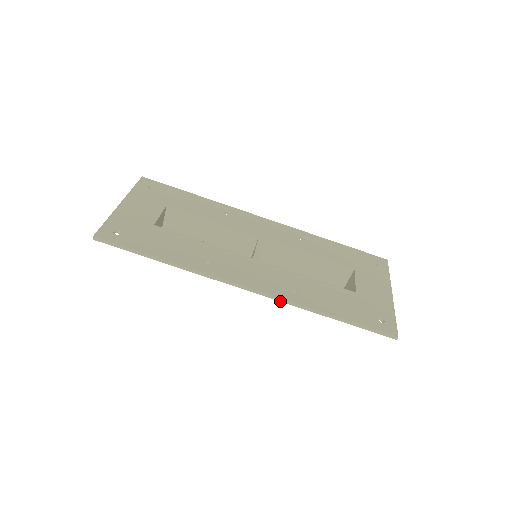
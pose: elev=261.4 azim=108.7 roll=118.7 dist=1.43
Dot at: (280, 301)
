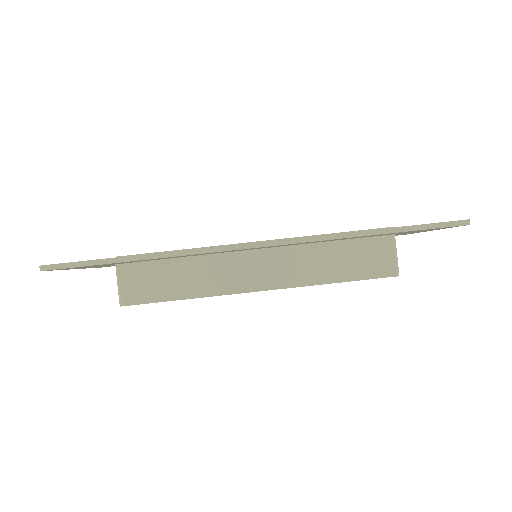
Dot at: (302, 242)
